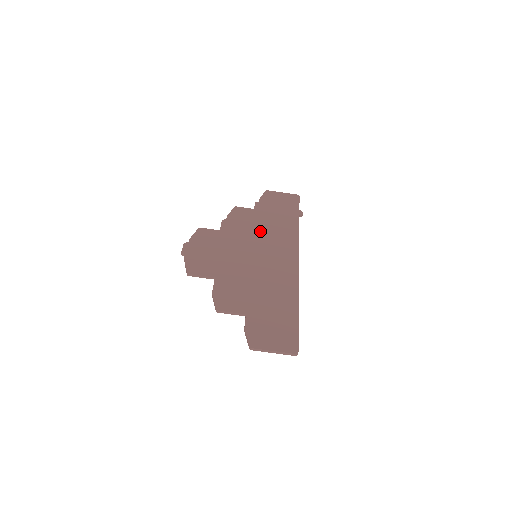
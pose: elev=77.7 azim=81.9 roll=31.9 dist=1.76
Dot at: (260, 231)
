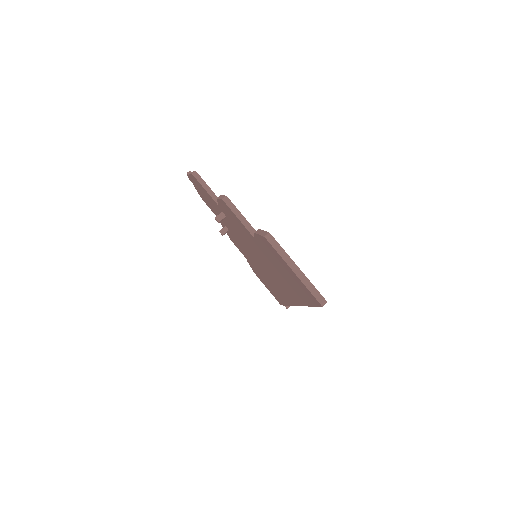
Dot at: occluded
